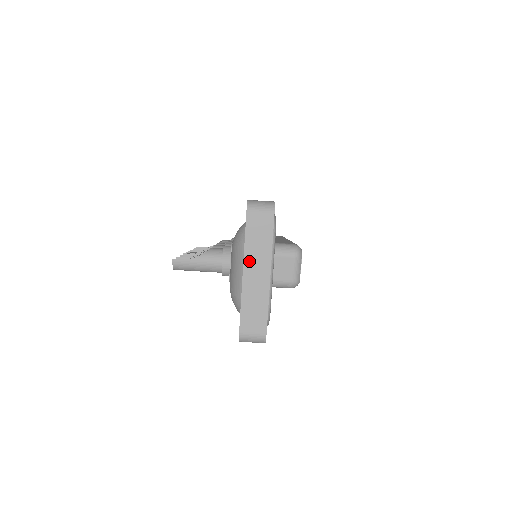
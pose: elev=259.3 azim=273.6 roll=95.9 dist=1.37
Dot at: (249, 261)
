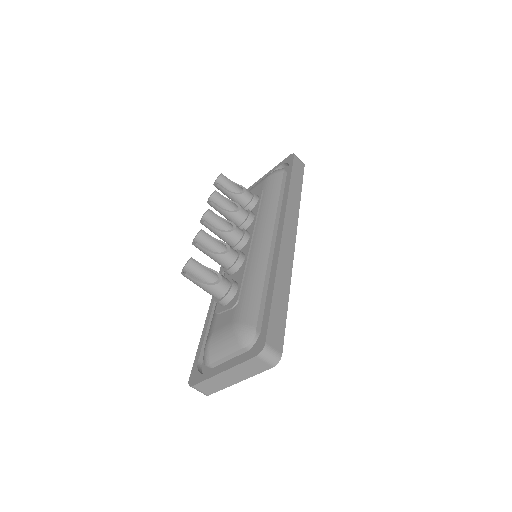
Dot at: (232, 371)
